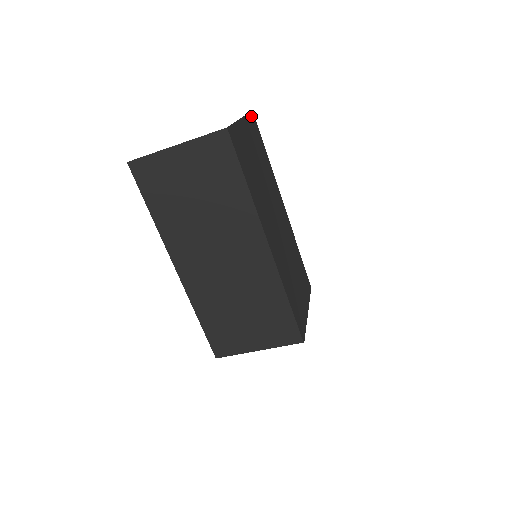
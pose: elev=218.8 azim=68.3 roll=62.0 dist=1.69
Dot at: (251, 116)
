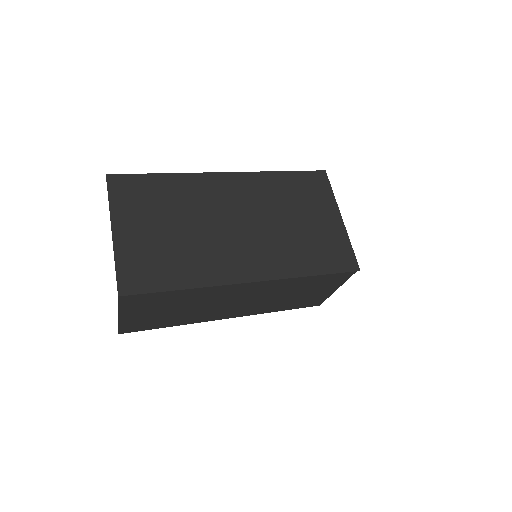
Dot at: (112, 188)
